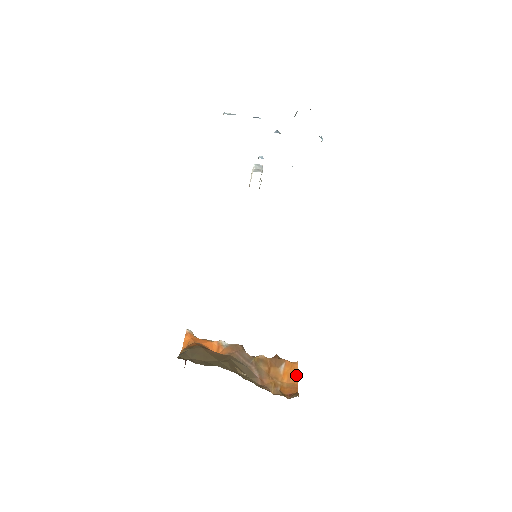
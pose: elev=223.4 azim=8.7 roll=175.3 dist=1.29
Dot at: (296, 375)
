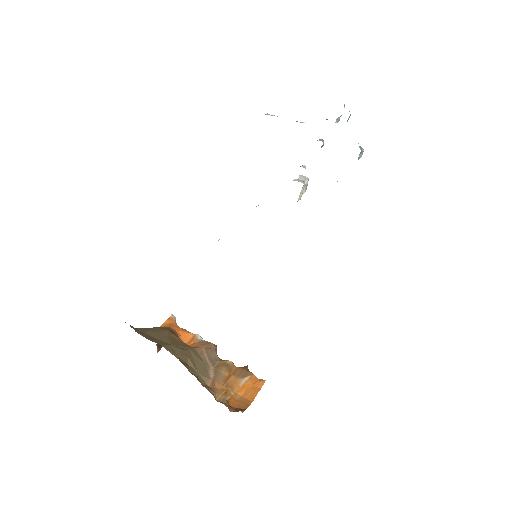
Dot at: (256, 392)
